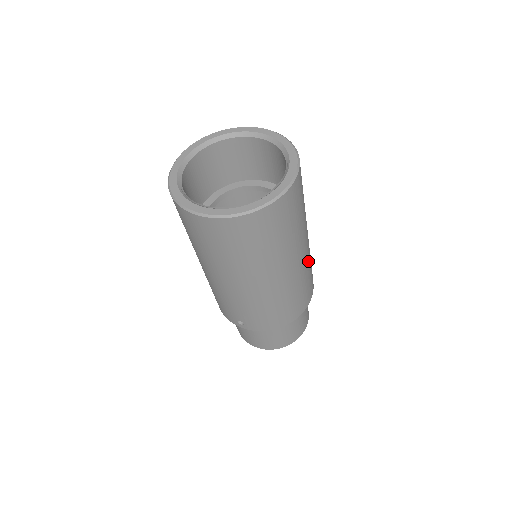
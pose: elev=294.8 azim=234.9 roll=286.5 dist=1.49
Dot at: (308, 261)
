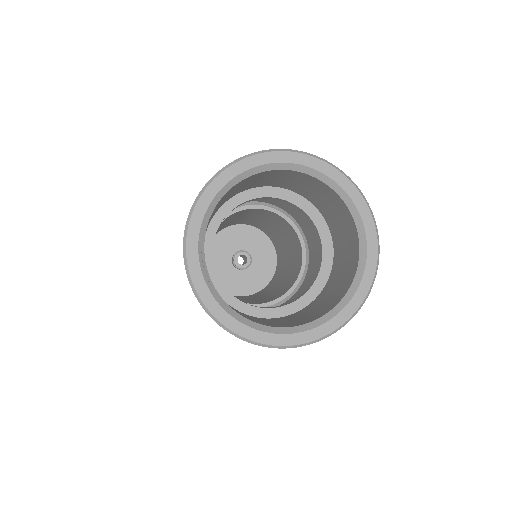
Dot at: occluded
